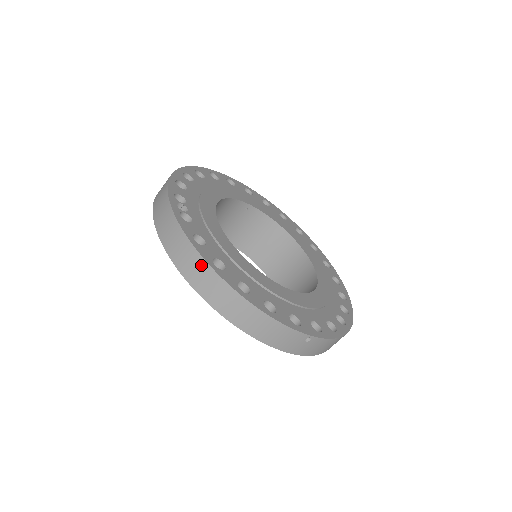
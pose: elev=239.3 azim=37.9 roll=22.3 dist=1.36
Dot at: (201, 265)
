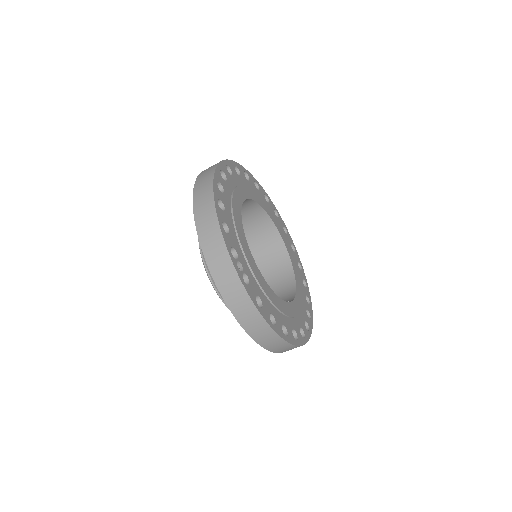
Dot at: (264, 327)
